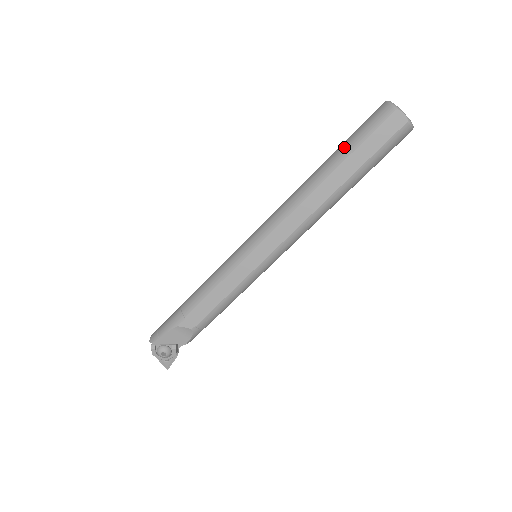
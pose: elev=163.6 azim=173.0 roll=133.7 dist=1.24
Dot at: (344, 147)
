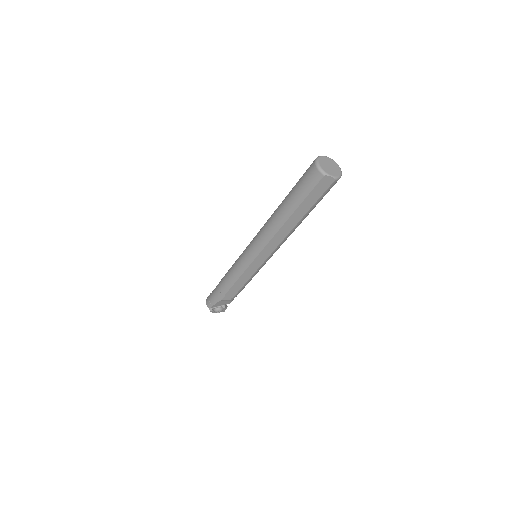
Dot at: (294, 199)
